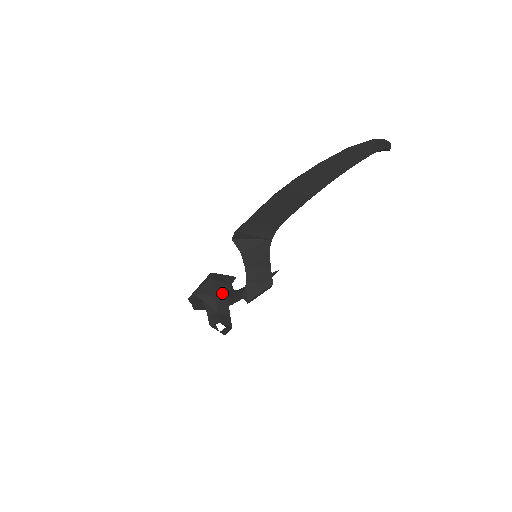
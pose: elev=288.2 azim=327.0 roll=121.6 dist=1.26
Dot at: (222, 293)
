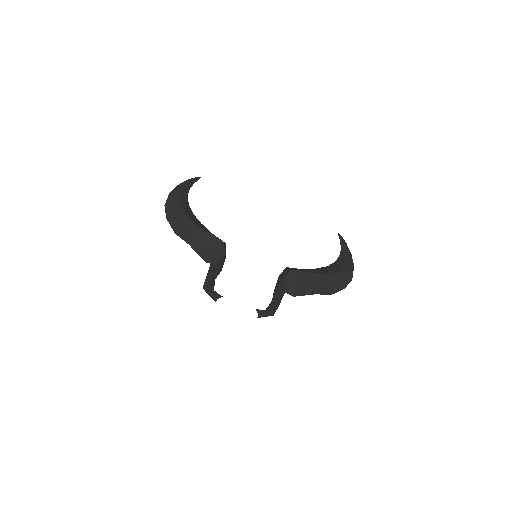
Dot at: occluded
